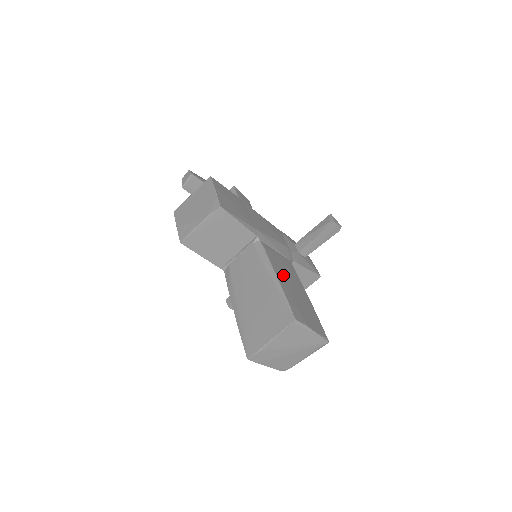
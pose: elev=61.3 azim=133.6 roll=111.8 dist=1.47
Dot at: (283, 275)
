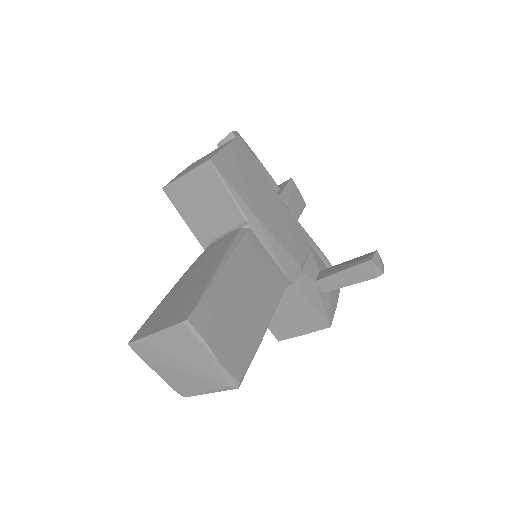
Dot at: (242, 276)
